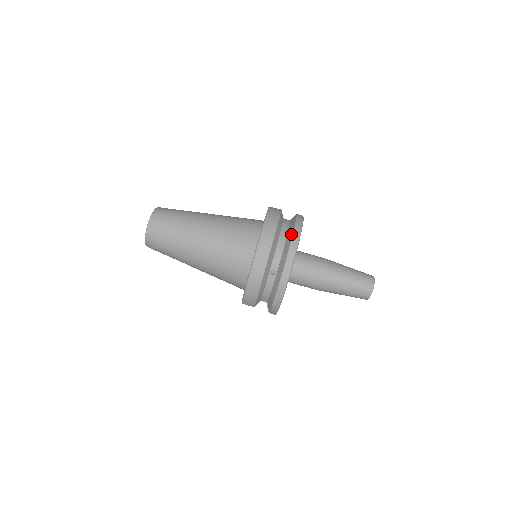
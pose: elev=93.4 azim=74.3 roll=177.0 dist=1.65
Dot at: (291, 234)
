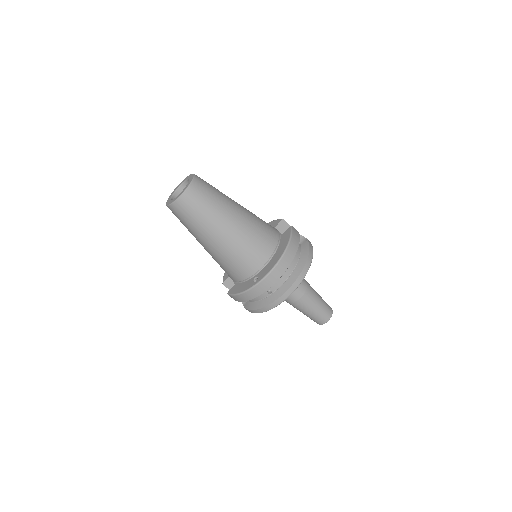
Dot at: (300, 269)
